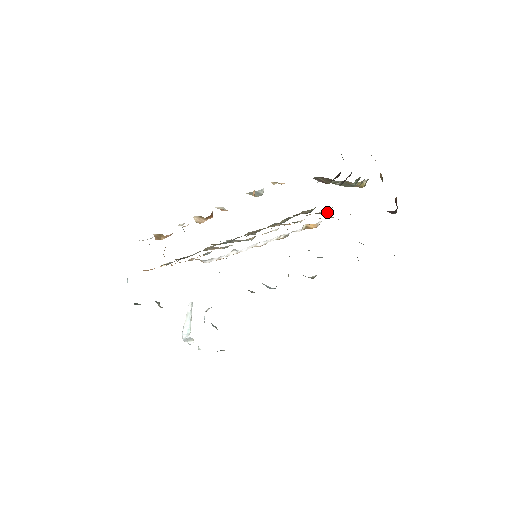
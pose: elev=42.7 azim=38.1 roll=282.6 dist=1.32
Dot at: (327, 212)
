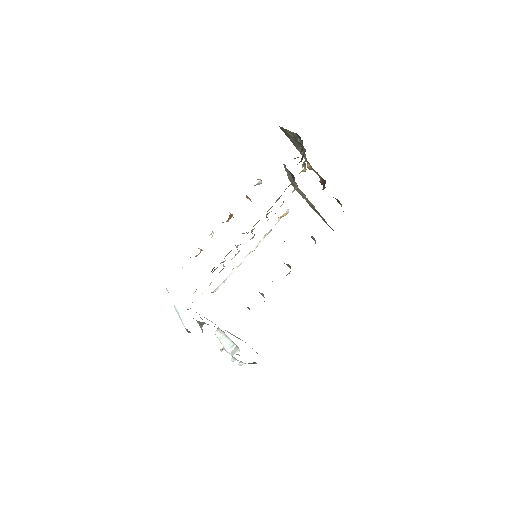
Dot at: occluded
